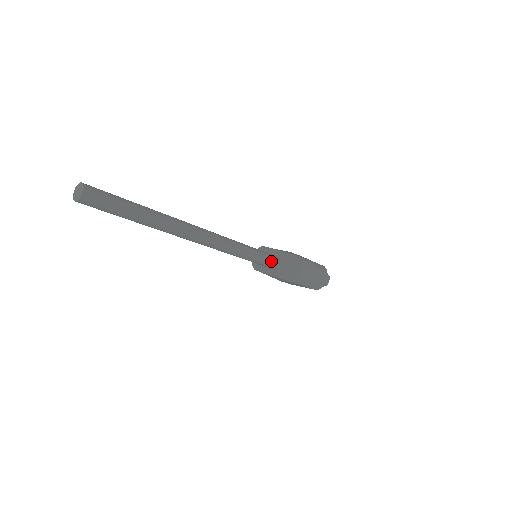
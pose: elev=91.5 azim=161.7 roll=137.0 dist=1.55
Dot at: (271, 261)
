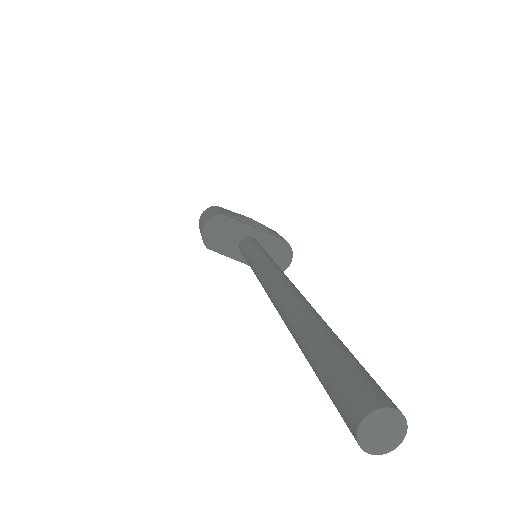
Dot at: occluded
